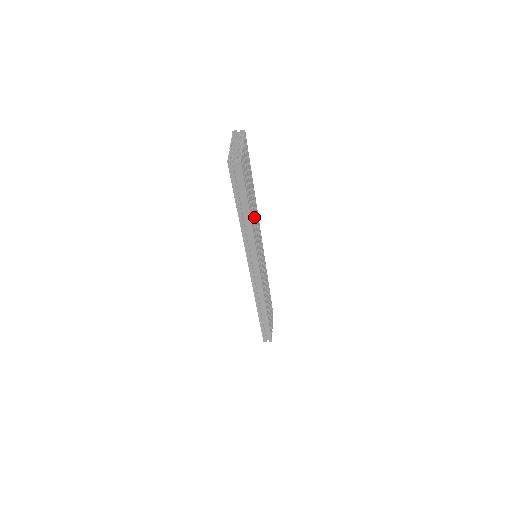
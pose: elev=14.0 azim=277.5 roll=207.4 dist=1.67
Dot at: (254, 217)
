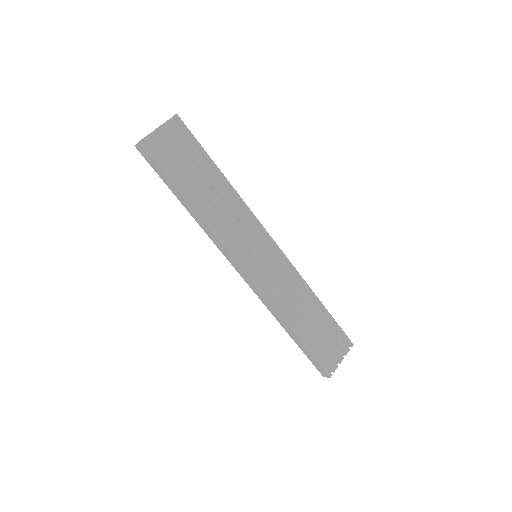
Dot at: (217, 206)
